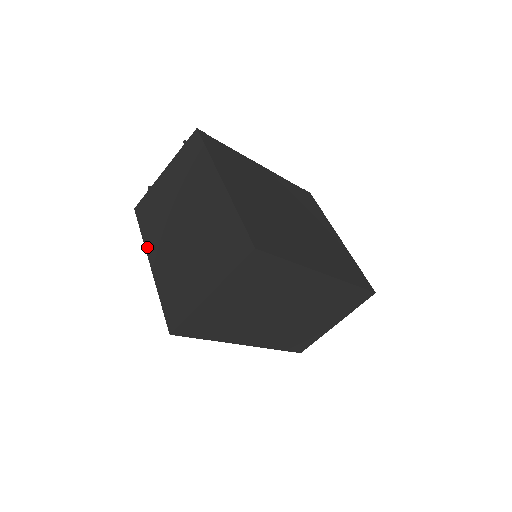
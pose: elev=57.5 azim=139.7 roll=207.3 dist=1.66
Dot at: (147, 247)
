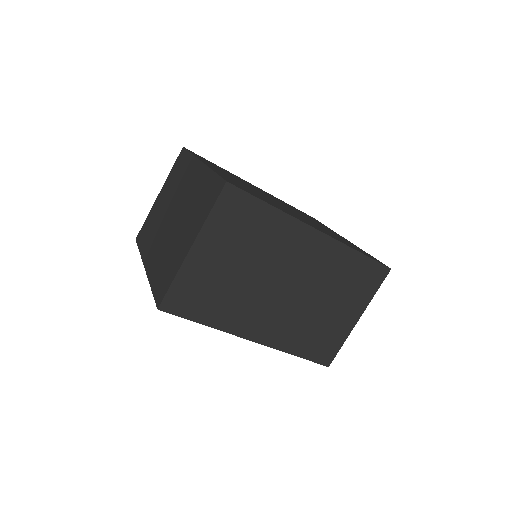
Dot at: (143, 257)
